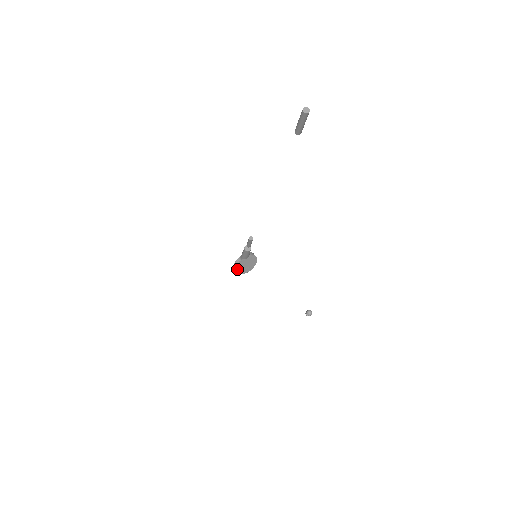
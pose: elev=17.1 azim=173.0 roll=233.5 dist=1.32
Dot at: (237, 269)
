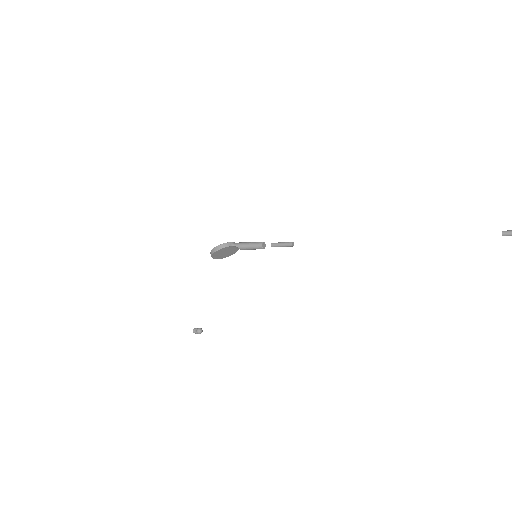
Dot at: (219, 250)
